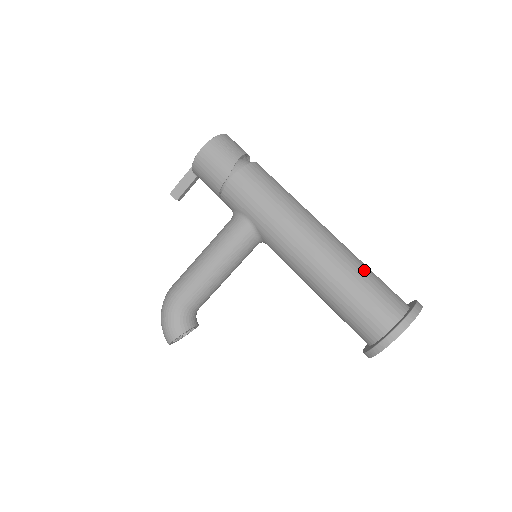
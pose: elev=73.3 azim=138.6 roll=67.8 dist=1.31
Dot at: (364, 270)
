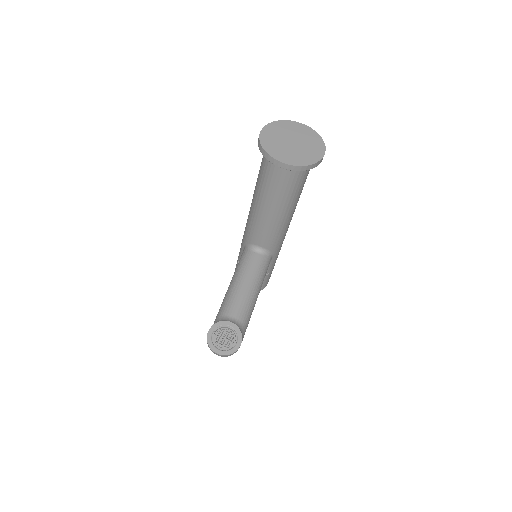
Dot at: occluded
